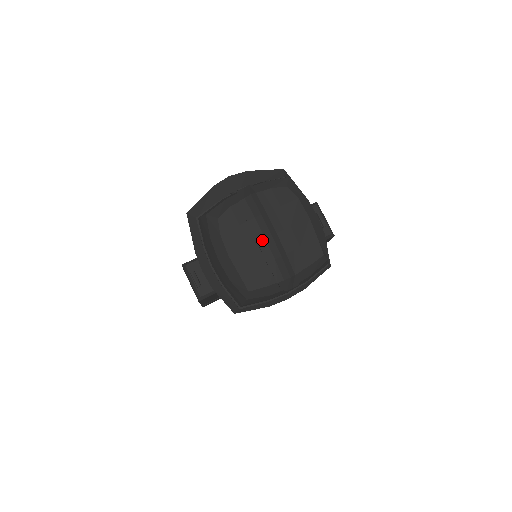
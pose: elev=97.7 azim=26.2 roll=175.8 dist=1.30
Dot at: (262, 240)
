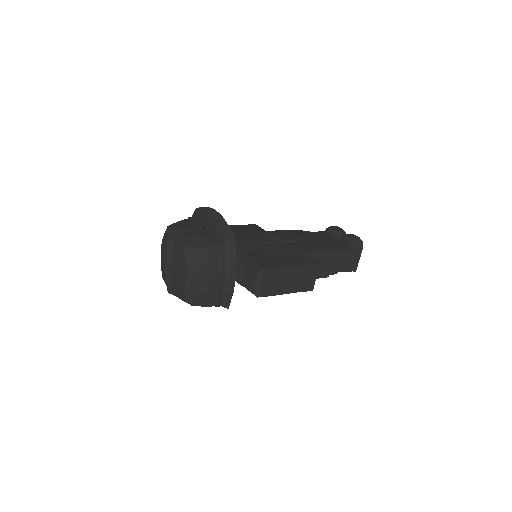
Dot at: occluded
